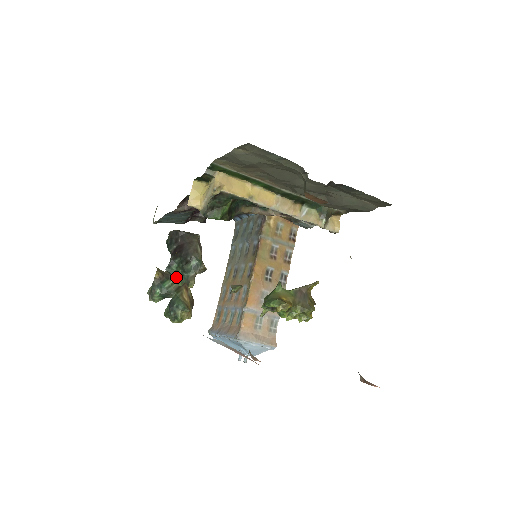
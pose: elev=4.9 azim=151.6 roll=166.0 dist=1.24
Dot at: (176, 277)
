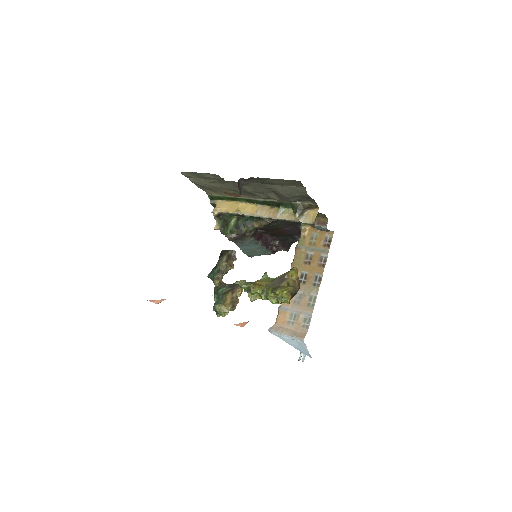
Dot at: (213, 281)
